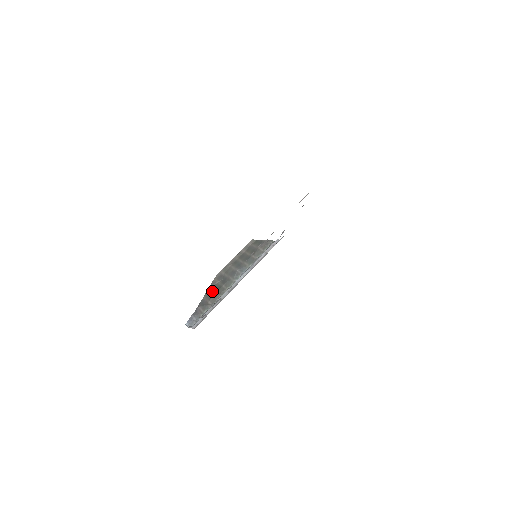
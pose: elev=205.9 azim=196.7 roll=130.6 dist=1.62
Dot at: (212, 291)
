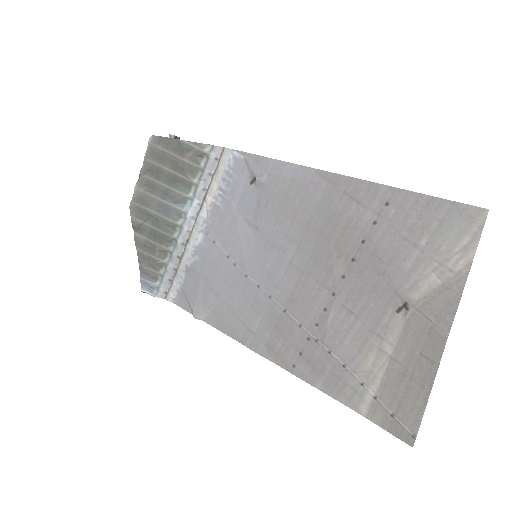
Dot at: (146, 240)
